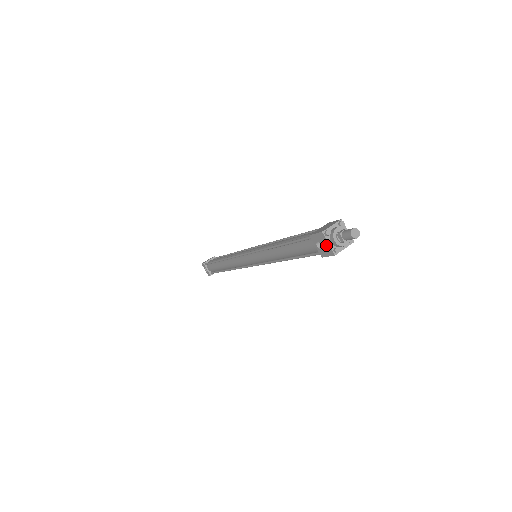
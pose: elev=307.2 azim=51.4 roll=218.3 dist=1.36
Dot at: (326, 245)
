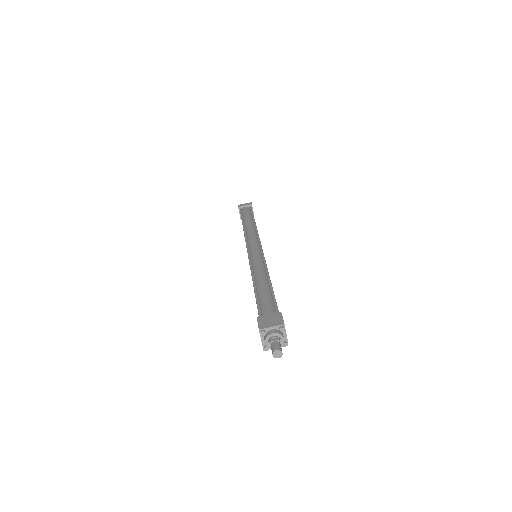
Dot at: (261, 338)
